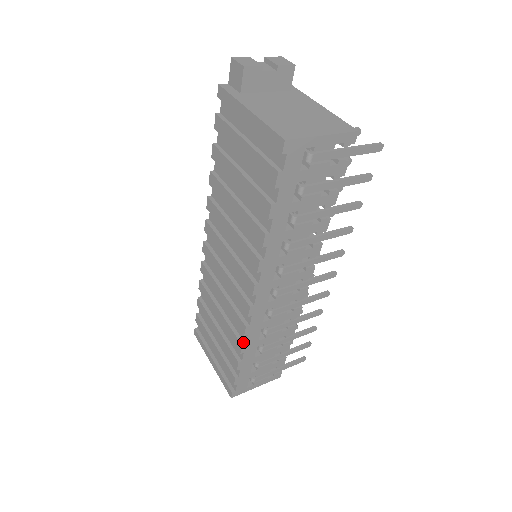
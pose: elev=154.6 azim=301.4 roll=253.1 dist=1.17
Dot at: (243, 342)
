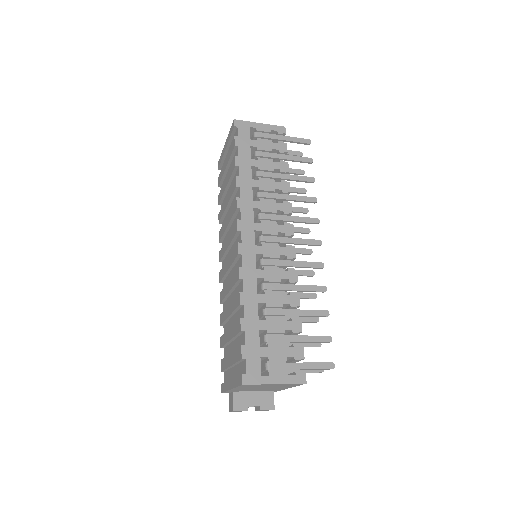
Dot at: (241, 292)
